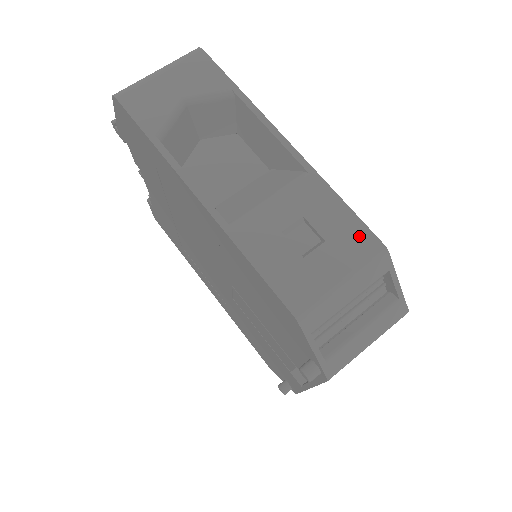
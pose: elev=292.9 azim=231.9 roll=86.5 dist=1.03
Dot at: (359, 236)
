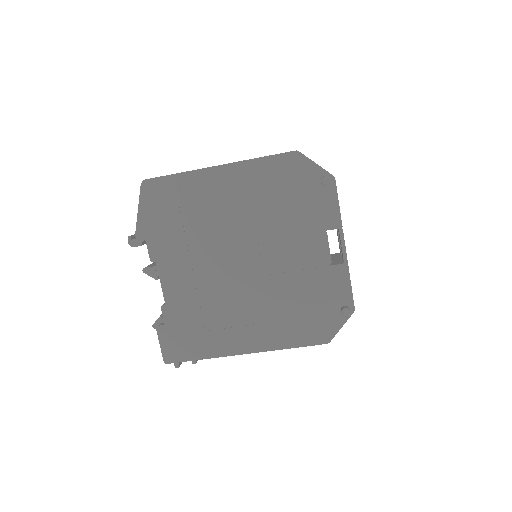
Dot at: occluded
